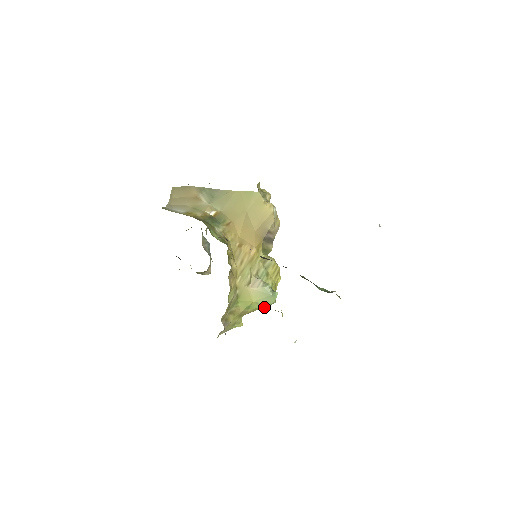
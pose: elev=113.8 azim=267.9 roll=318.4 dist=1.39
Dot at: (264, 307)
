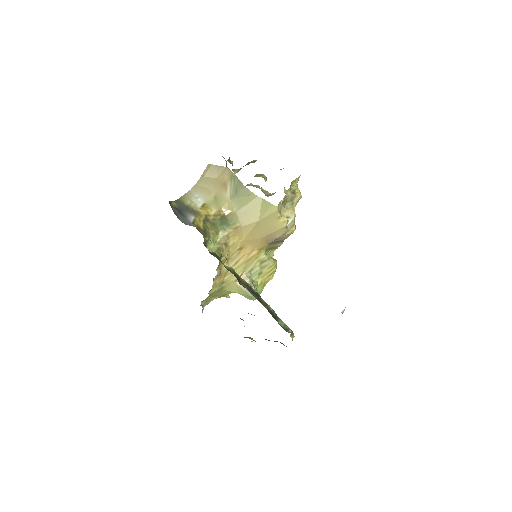
Dot at: occluded
